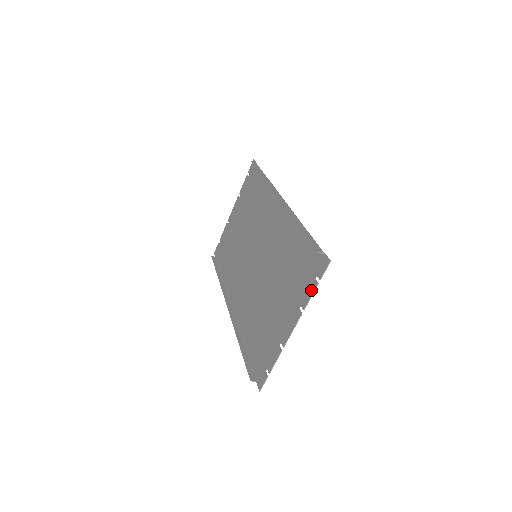
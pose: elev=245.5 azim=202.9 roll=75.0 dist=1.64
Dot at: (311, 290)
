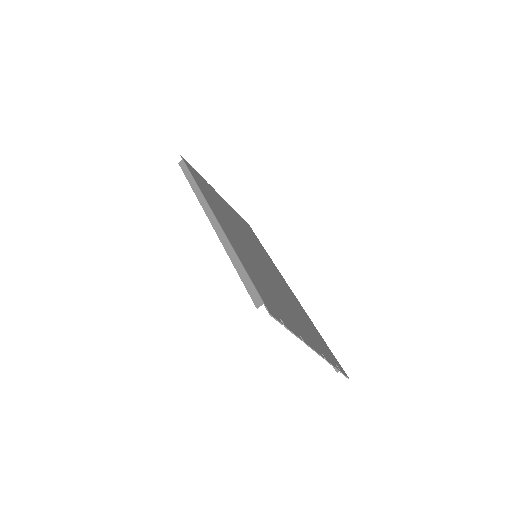
Dot at: (288, 329)
